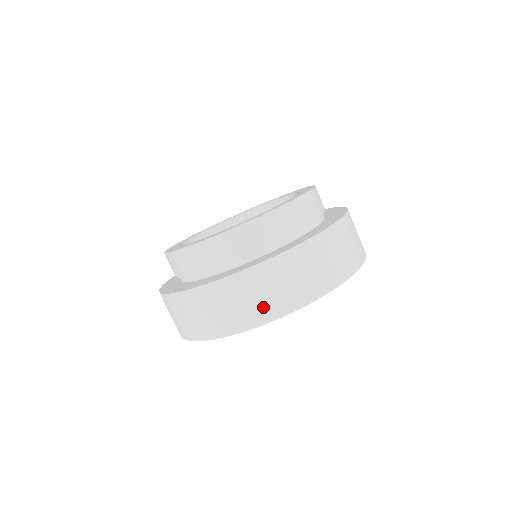
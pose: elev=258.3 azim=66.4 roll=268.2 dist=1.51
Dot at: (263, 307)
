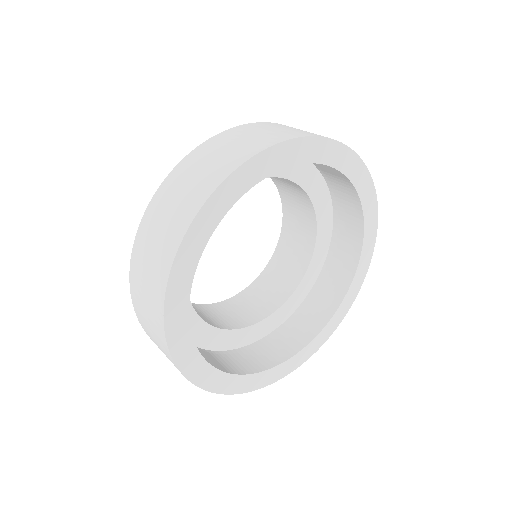
Dot at: (213, 171)
